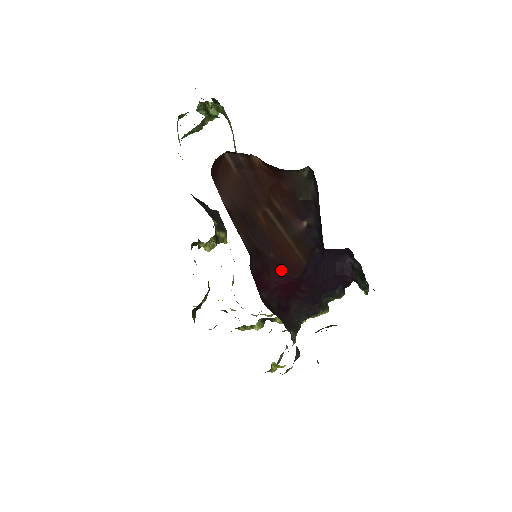
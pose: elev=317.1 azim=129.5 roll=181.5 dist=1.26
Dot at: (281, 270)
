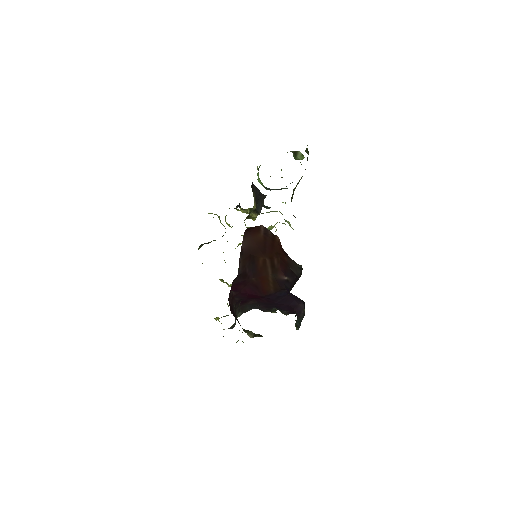
Dot at: (254, 288)
